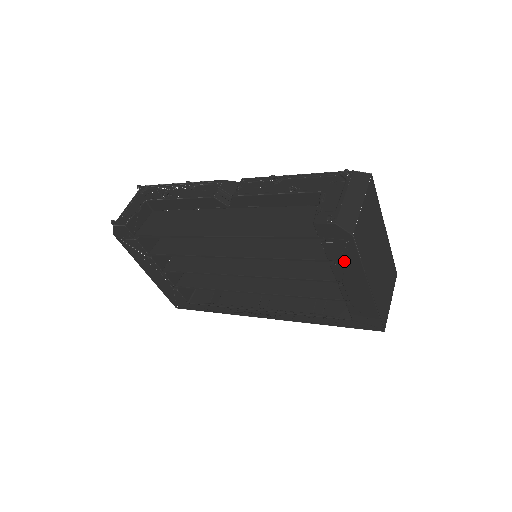
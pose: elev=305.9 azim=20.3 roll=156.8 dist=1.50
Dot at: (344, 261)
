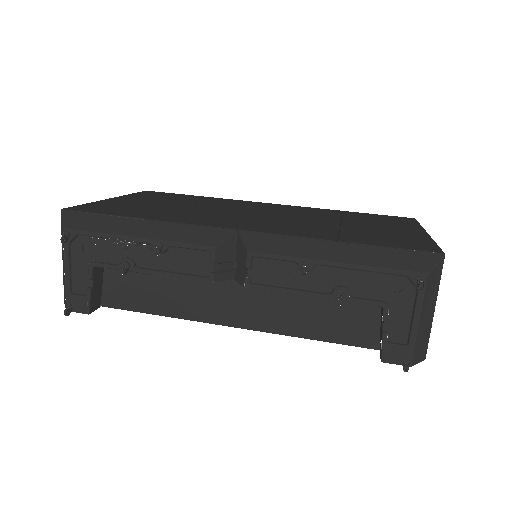
Dot at: occluded
